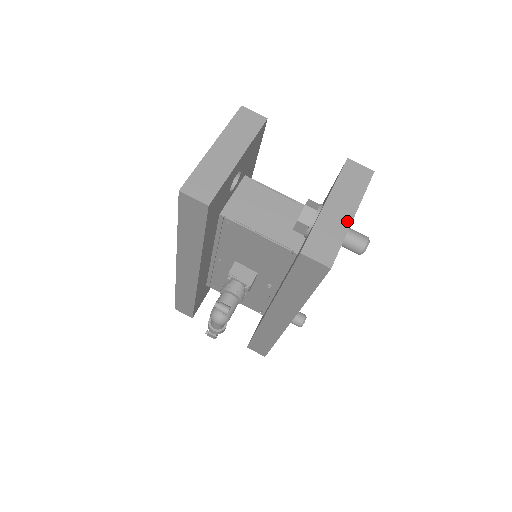
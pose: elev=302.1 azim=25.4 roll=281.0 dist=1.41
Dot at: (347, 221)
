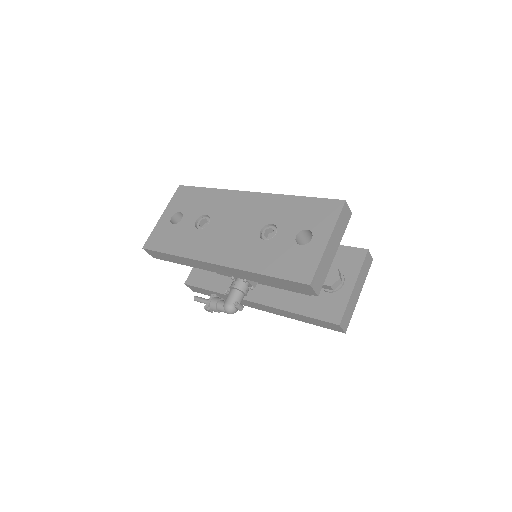
Dot at: (357, 299)
